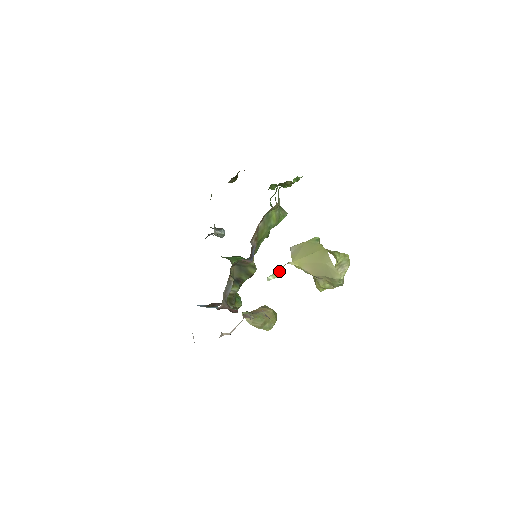
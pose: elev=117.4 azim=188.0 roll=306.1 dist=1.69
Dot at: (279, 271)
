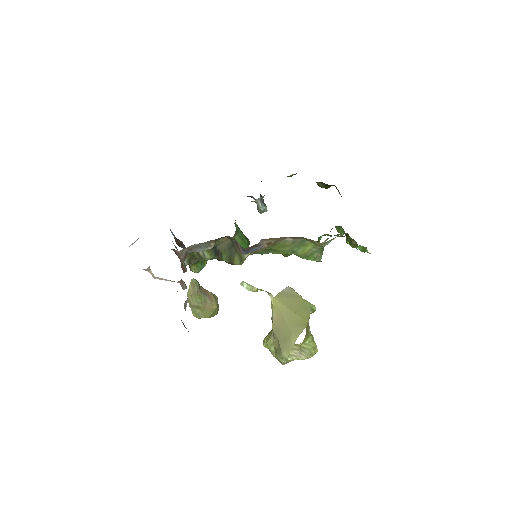
Dot at: (257, 289)
